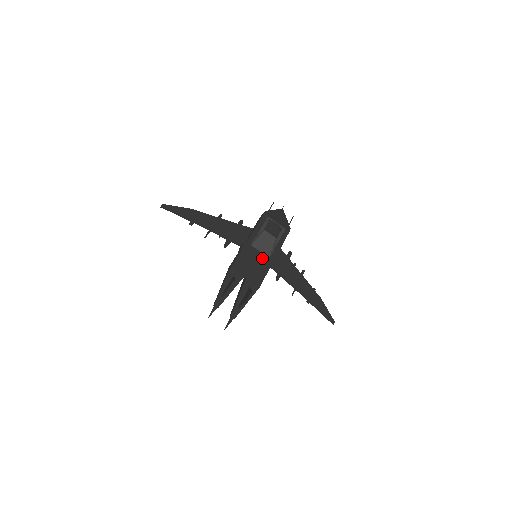
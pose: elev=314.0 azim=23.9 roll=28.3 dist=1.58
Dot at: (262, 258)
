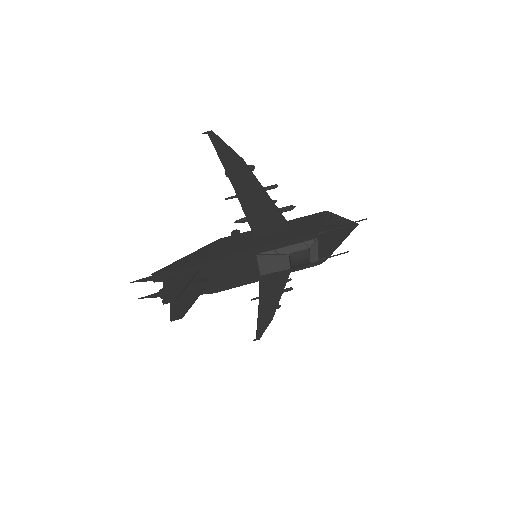
Dot at: (252, 272)
